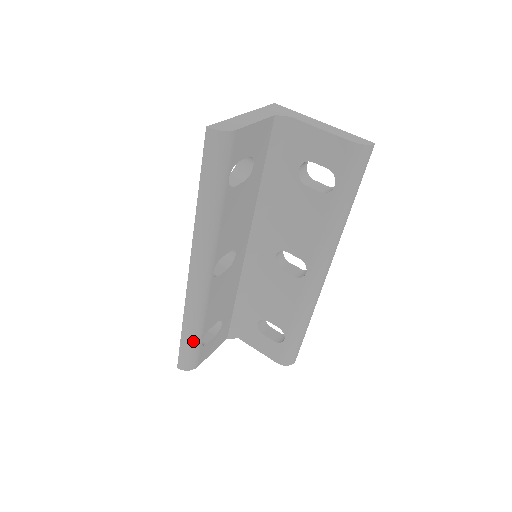
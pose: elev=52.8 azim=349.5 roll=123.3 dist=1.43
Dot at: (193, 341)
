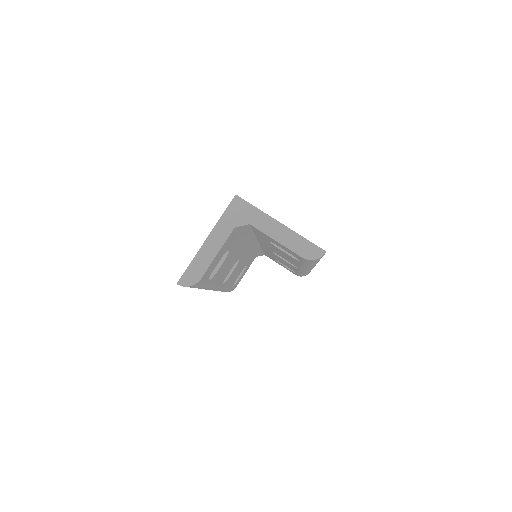
Dot at: occluded
